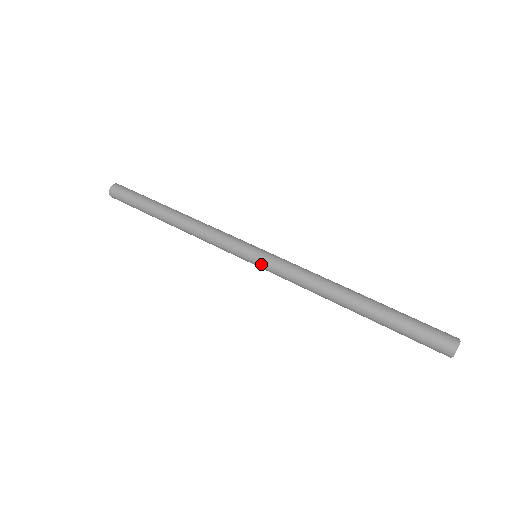
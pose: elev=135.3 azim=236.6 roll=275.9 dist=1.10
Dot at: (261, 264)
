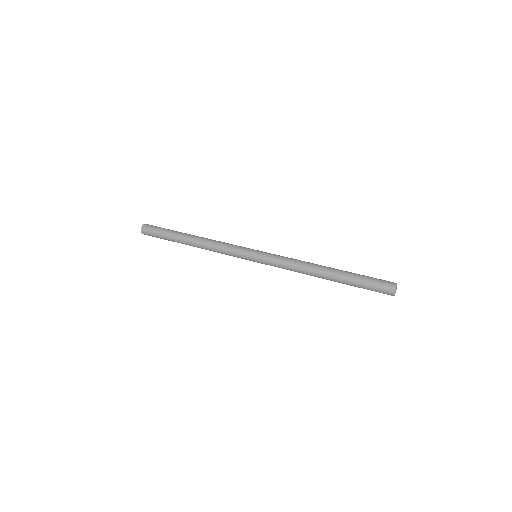
Dot at: (262, 255)
